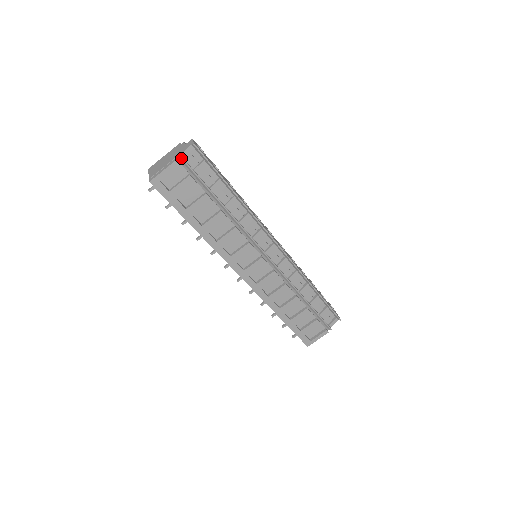
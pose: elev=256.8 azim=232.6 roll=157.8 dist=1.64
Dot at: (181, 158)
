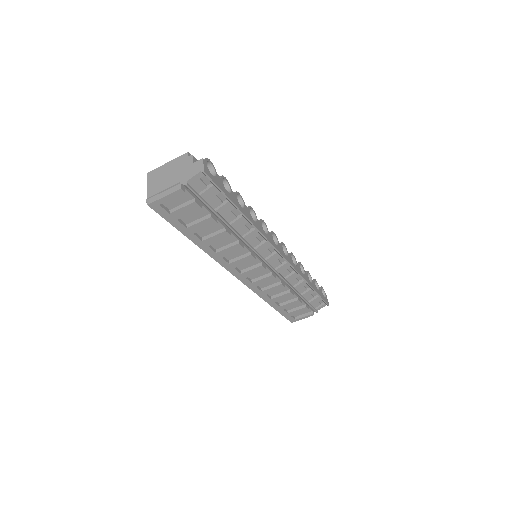
Dot at: (187, 186)
